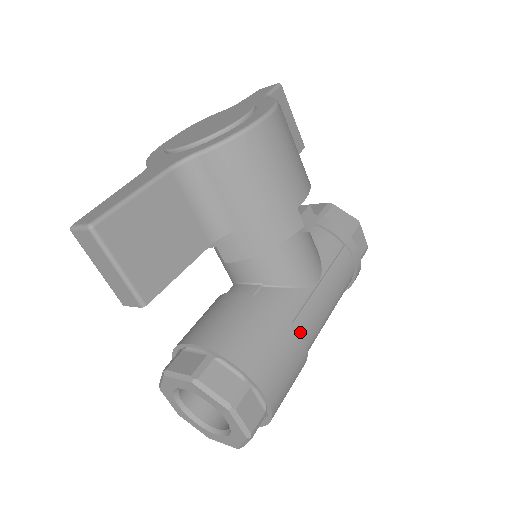
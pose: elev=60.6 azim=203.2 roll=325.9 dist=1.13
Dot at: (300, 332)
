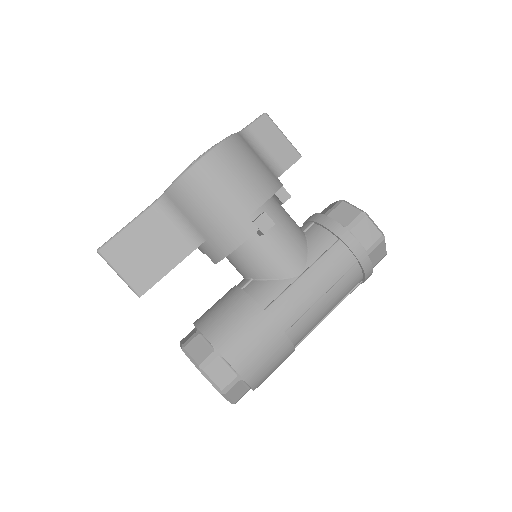
Dot at: (273, 316)
